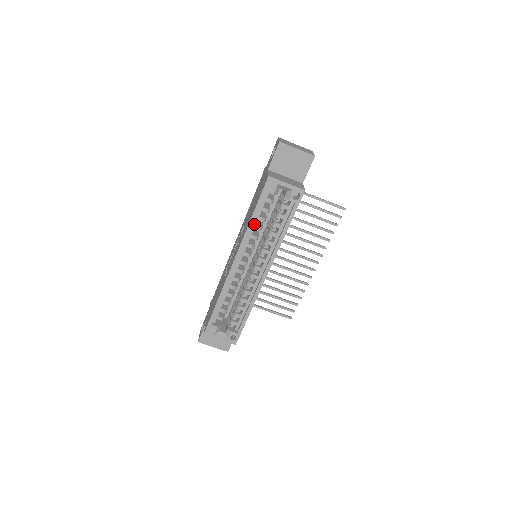
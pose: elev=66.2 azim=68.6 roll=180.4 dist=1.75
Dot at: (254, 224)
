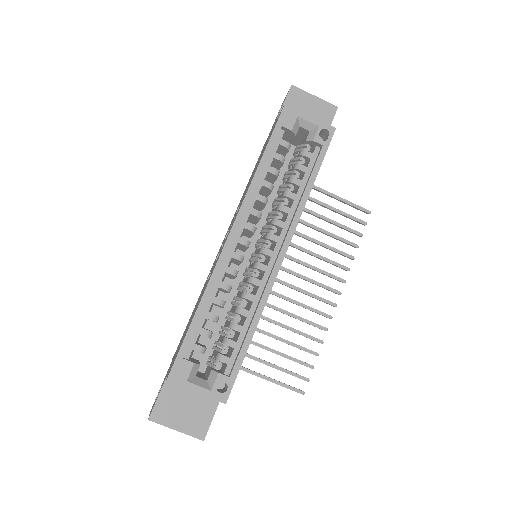
Dot at: (262, 177)
